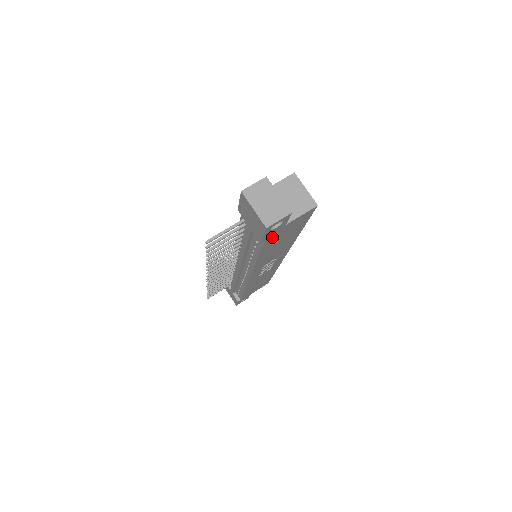
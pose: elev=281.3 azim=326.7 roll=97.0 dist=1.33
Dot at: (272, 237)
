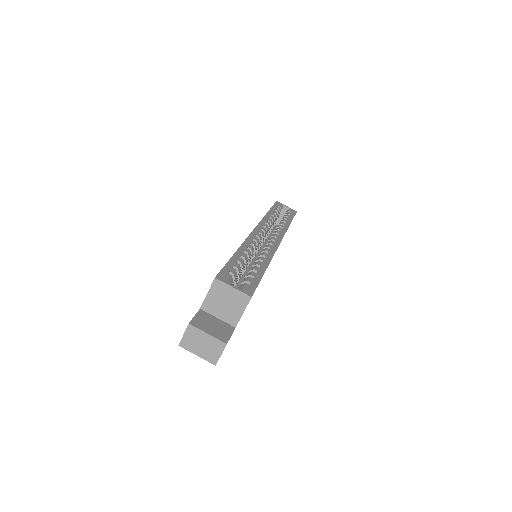
Dot at: occluded
